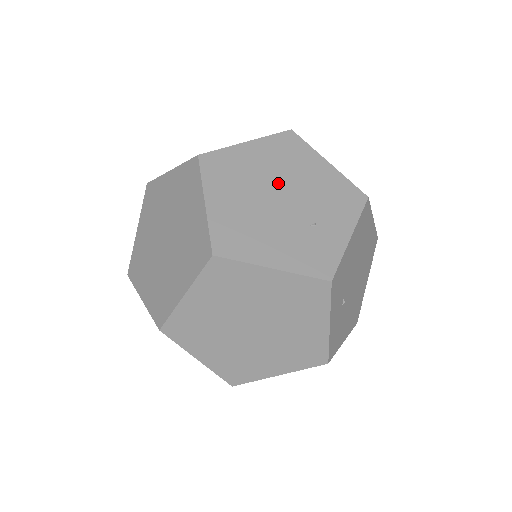
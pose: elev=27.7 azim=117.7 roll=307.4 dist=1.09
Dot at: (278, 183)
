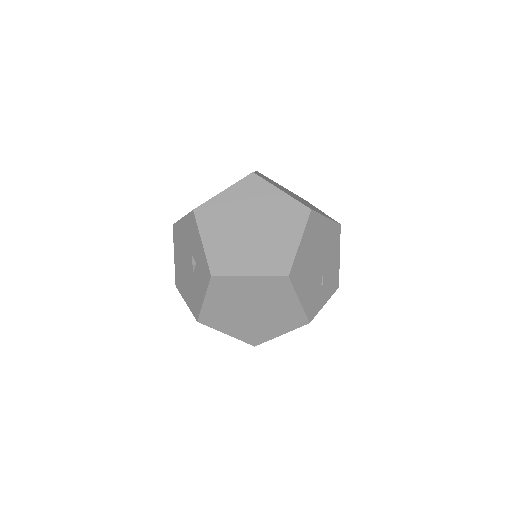
Dot at: (241, 306)
